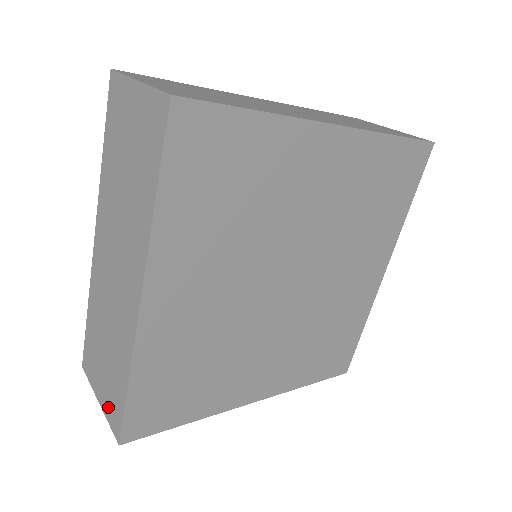
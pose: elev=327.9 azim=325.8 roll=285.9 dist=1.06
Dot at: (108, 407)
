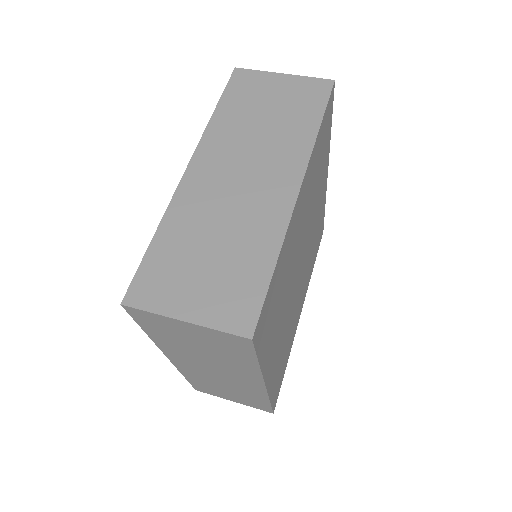
Dot at: (218, 311)
